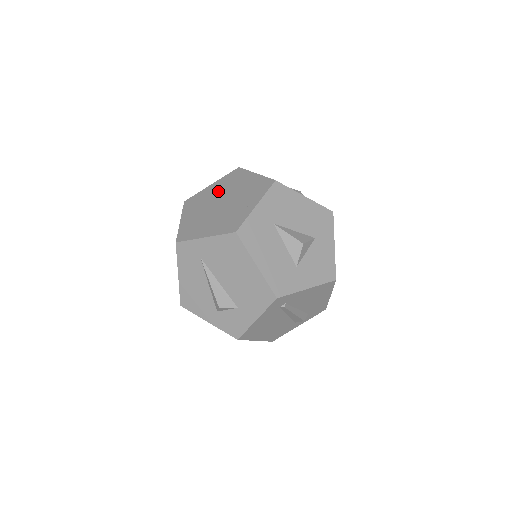
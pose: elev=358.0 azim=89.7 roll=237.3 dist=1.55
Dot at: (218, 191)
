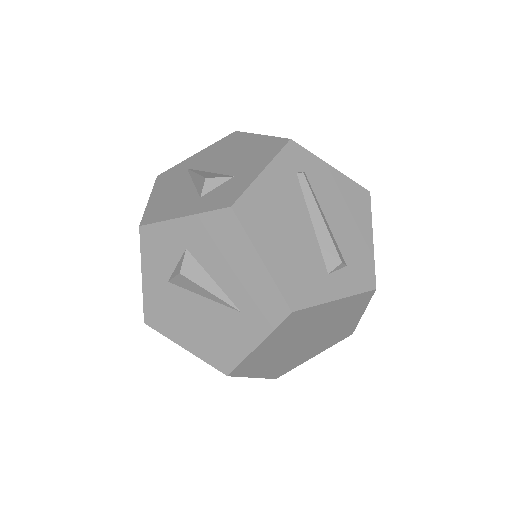
Dot at: occluded
